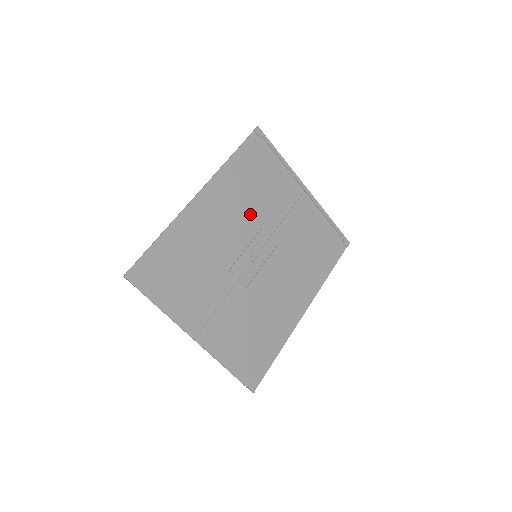
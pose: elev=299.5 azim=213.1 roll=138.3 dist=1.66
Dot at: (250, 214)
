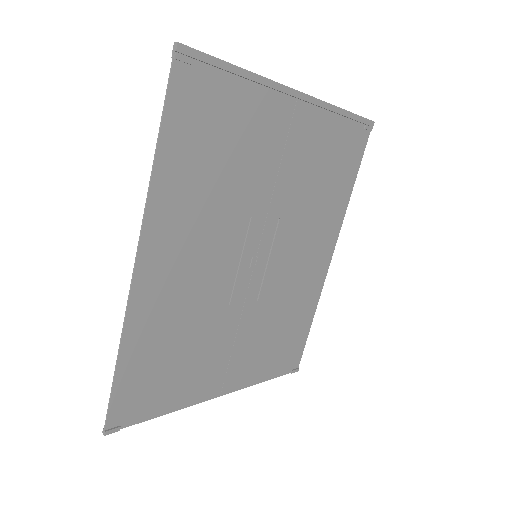
Dot at: (227, 213)
